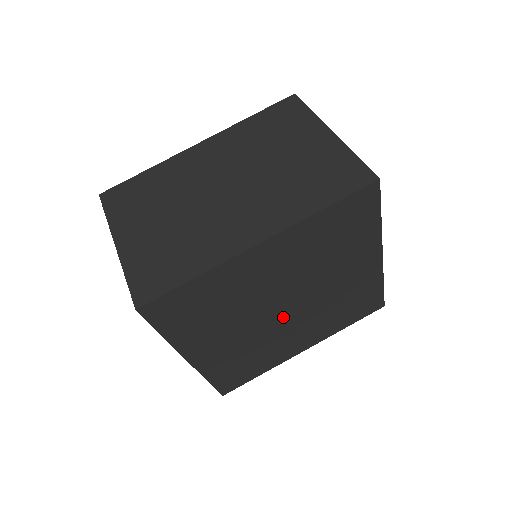
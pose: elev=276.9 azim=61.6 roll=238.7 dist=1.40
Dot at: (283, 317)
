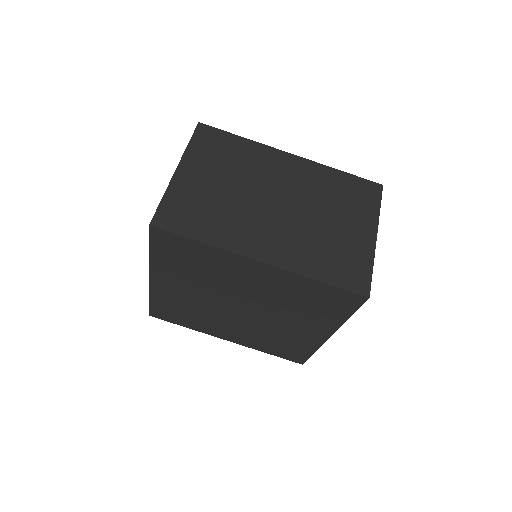
Dot at: (233, 311)
